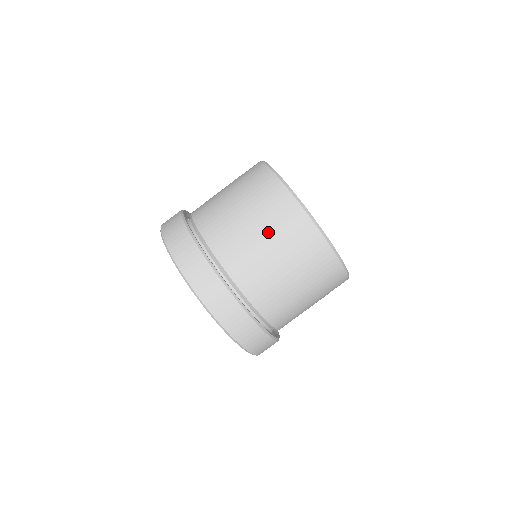
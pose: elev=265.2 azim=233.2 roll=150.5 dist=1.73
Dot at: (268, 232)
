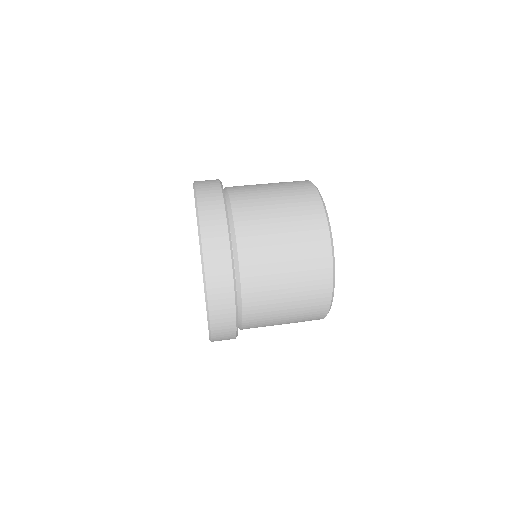
Dot at: (281, 194)
